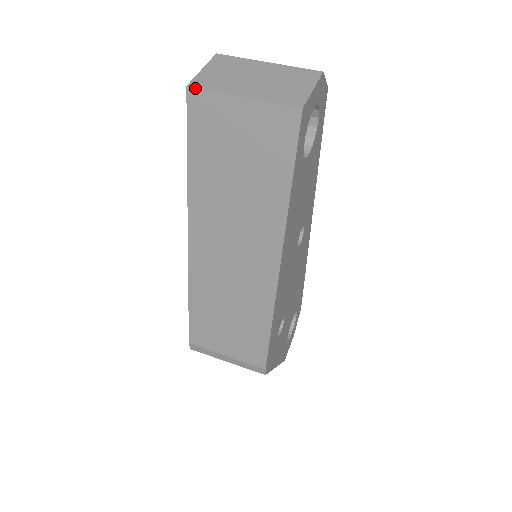
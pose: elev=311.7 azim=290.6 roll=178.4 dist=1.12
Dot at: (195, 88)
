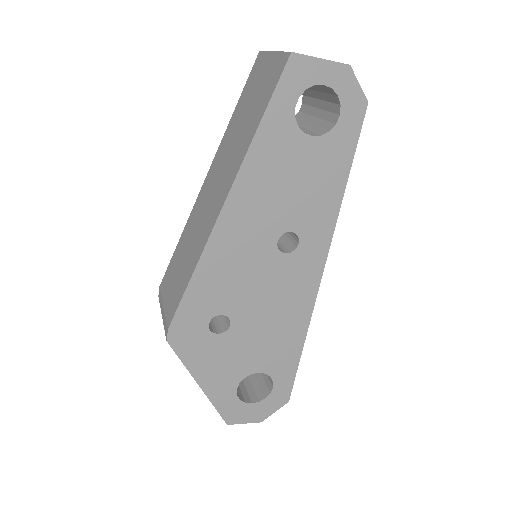
Dot at: (262, 51)
